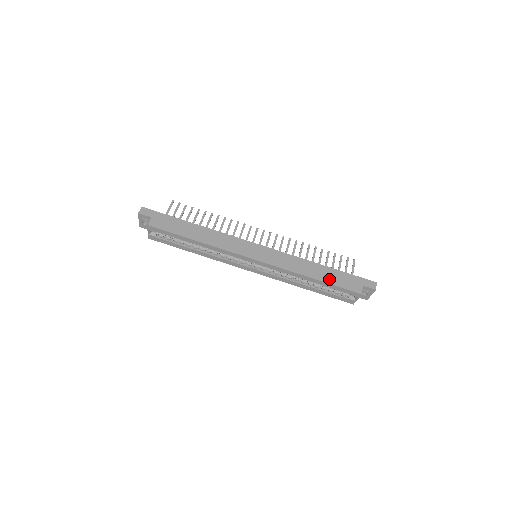
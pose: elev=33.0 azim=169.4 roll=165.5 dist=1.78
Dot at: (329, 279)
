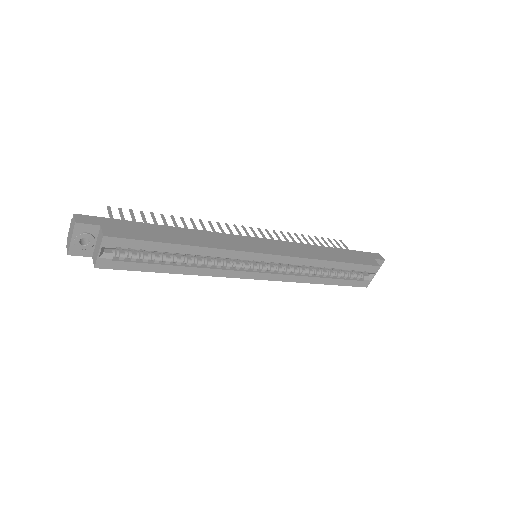
Dot at: (346, 259)
